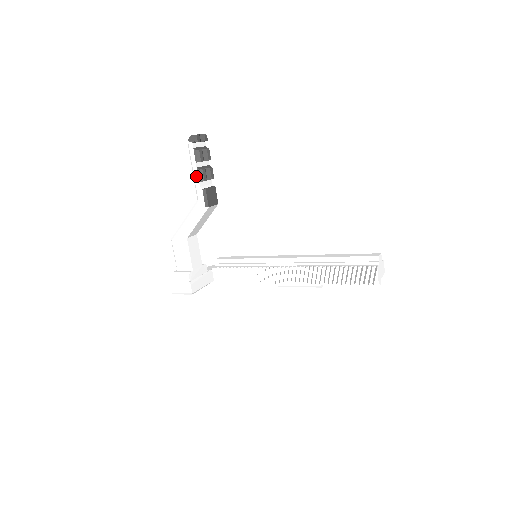
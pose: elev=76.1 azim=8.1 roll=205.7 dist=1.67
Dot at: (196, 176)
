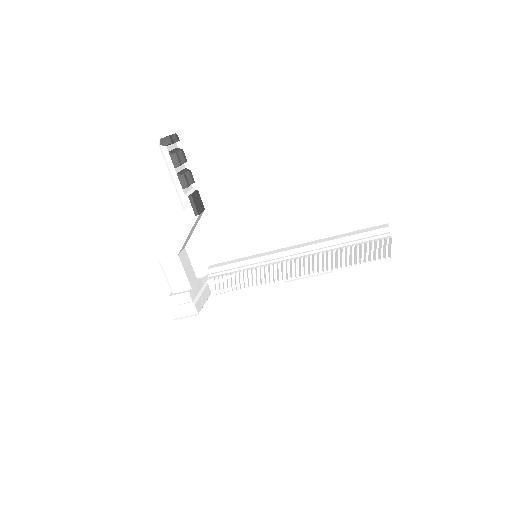
Dot at: (178, 183)
